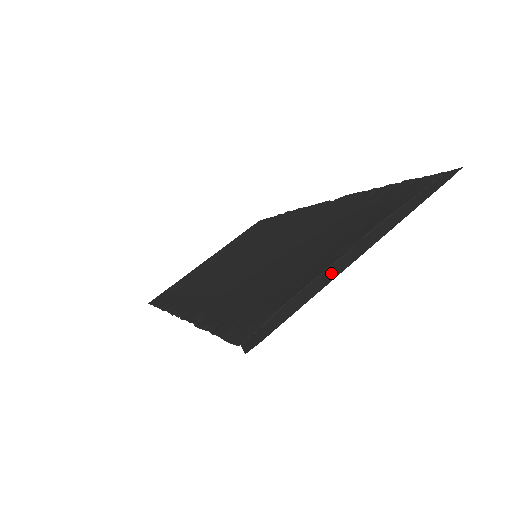
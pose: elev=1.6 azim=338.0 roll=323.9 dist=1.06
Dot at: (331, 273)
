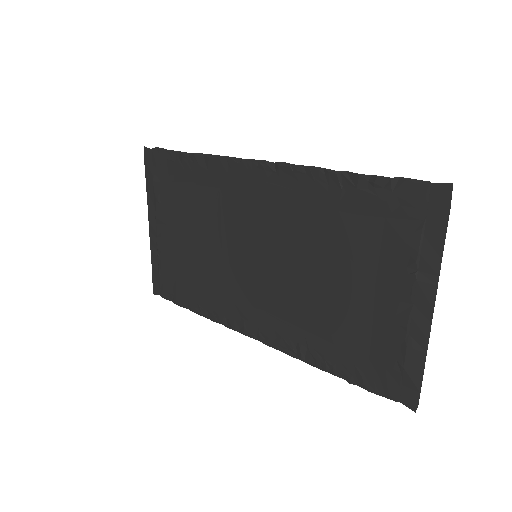
Dot at: (419, 335)
